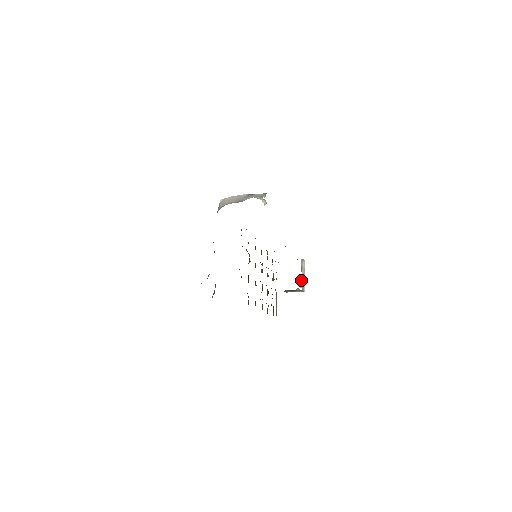
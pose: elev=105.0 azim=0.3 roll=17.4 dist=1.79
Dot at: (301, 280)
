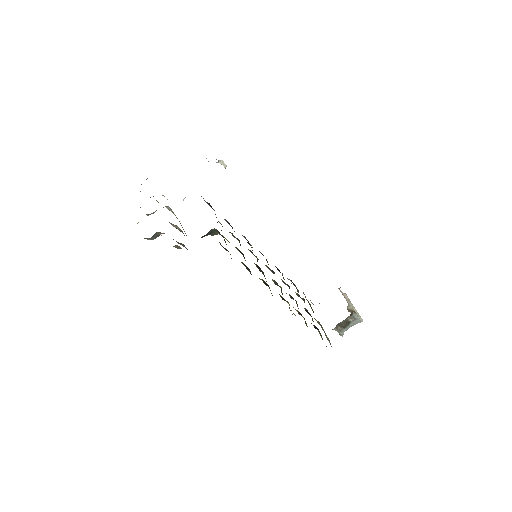
Dot at: occluded
